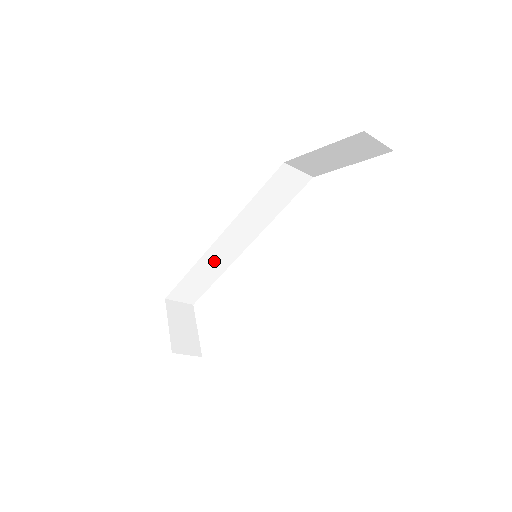
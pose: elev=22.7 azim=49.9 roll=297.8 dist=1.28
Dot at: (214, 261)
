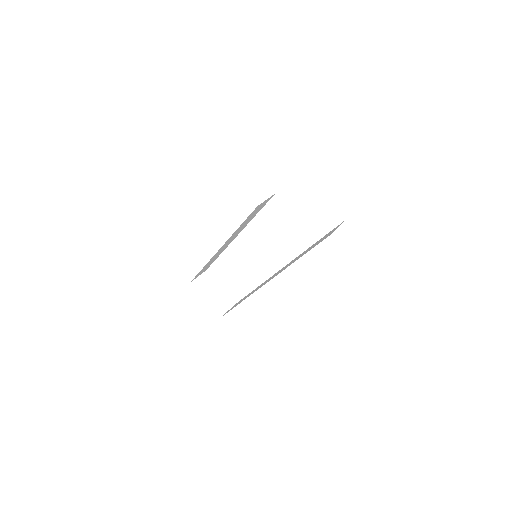
Dot at: (217, 254)
